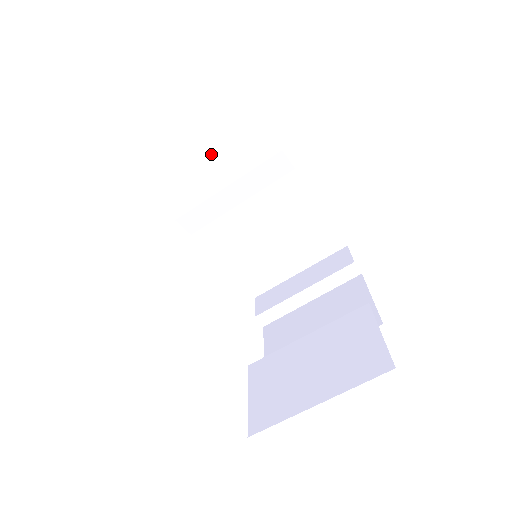
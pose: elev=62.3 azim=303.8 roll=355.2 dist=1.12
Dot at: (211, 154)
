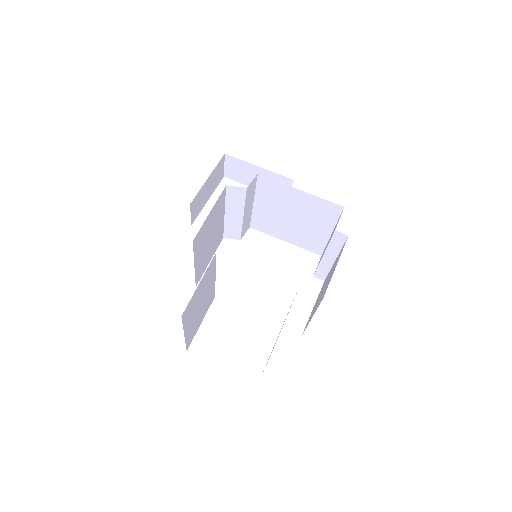
Dot at: (245, 165)
